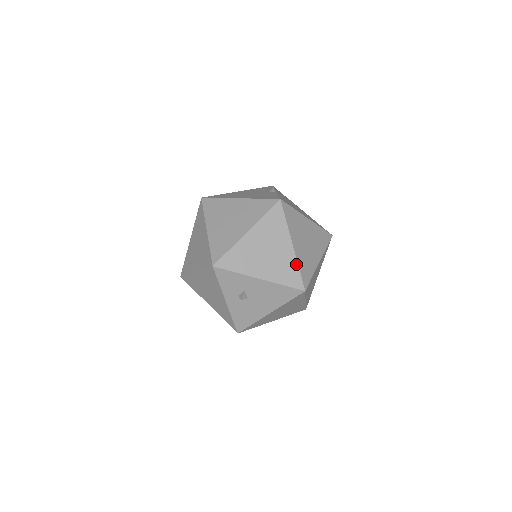
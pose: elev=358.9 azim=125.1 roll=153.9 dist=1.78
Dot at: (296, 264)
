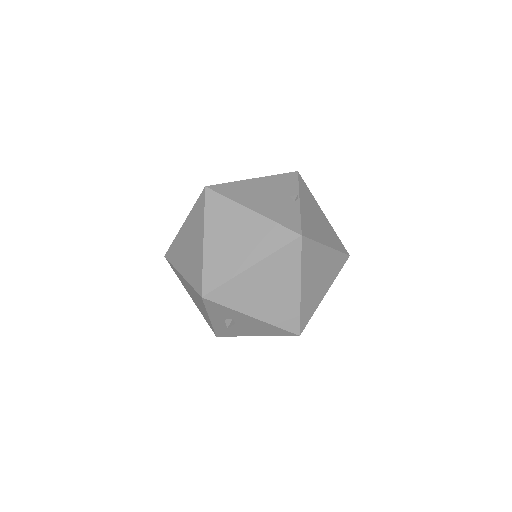
Dot at: (298, 308)
